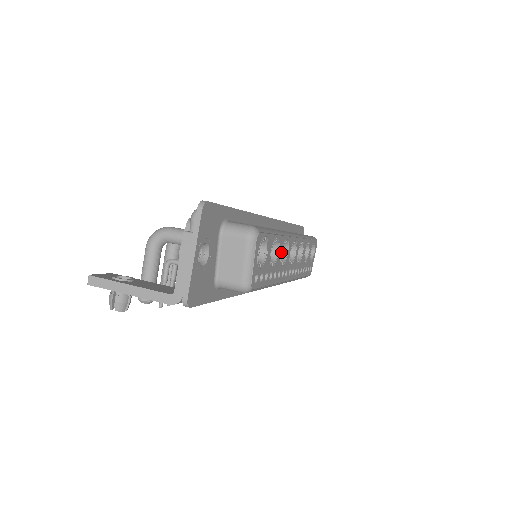
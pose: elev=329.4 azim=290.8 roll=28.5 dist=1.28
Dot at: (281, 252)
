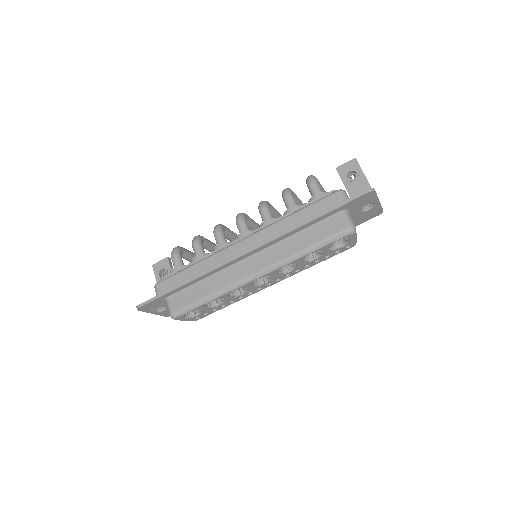
Dot at: occluded
